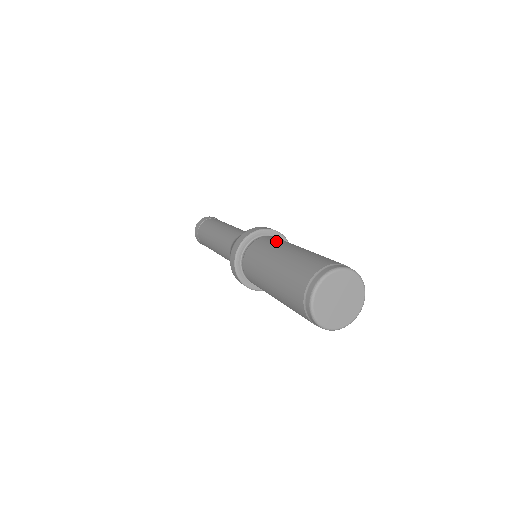
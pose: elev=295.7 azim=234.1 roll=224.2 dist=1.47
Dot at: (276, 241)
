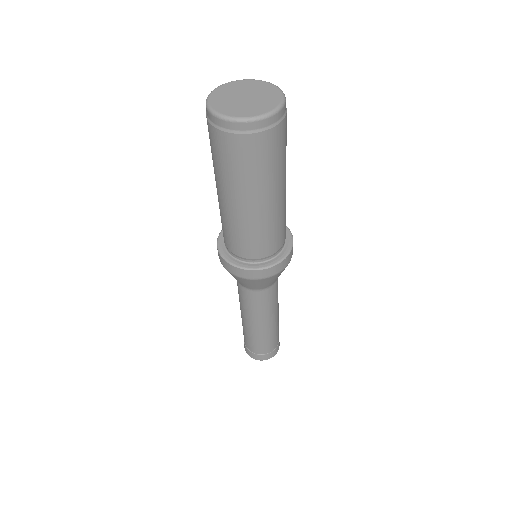
Dot at: occluded
